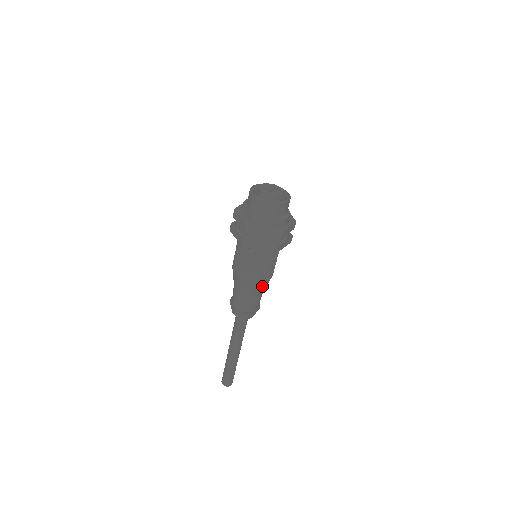
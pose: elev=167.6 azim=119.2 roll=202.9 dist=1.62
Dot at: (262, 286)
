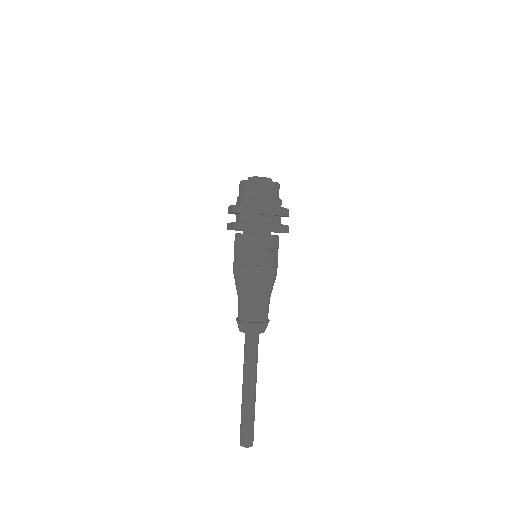
Dot at: (262, 284)
